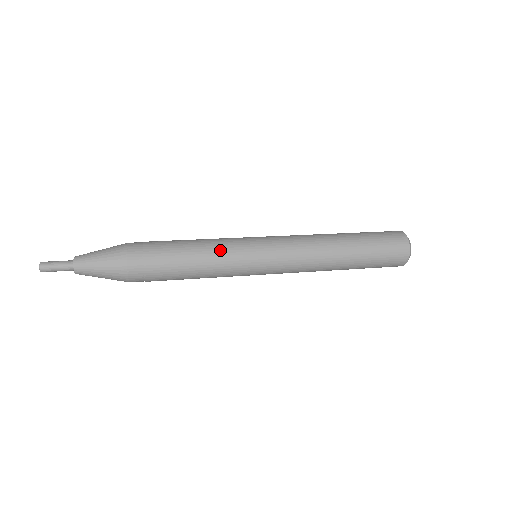
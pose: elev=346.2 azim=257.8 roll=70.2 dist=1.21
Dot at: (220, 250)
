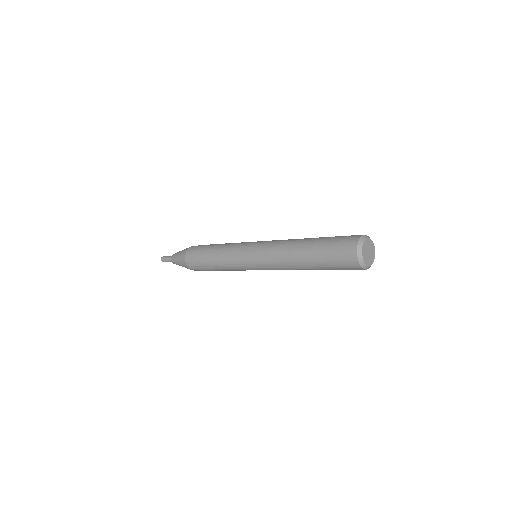
Dot at: (225, 257)
